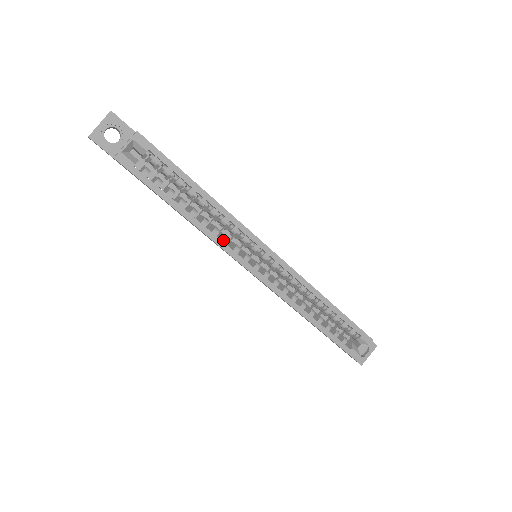
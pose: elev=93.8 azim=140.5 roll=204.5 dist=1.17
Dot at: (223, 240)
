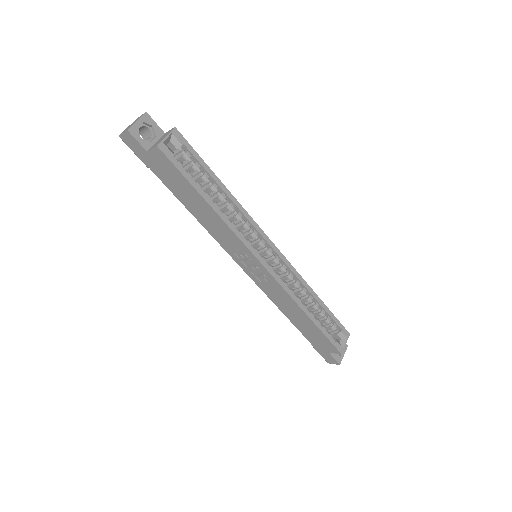
Dot at: (239, 232)
